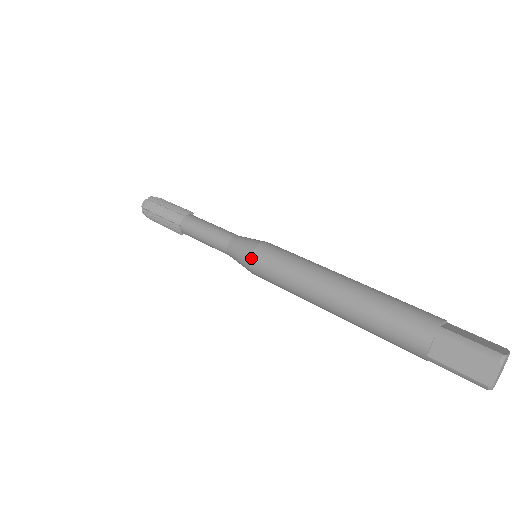
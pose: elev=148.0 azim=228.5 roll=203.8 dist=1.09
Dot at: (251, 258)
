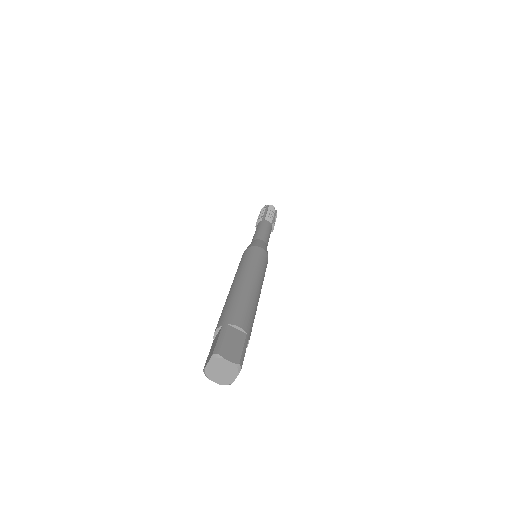
Dot at: (244, 252)
